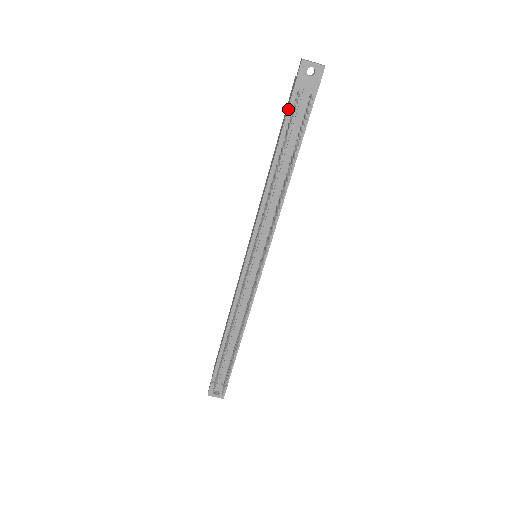
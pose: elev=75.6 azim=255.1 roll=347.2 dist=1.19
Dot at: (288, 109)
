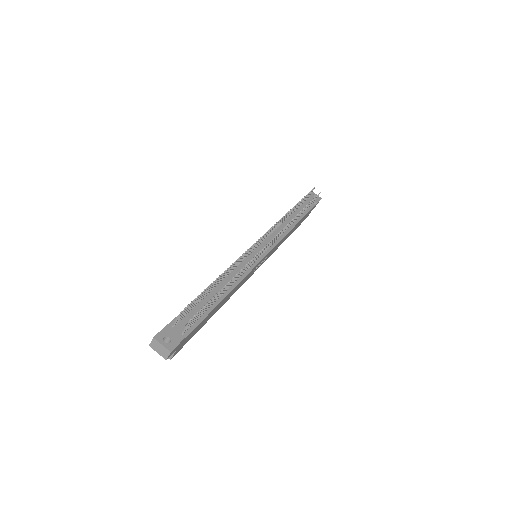
Dot at: occluded
